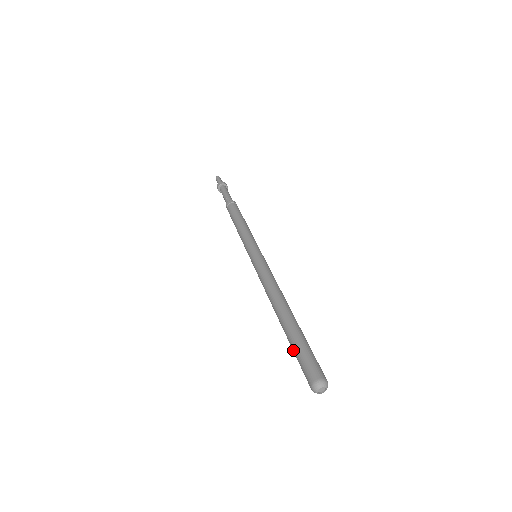
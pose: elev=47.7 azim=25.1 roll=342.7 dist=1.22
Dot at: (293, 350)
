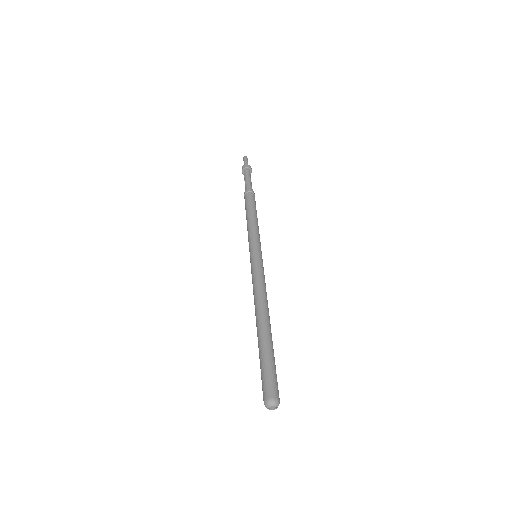
Dot at: occluded
